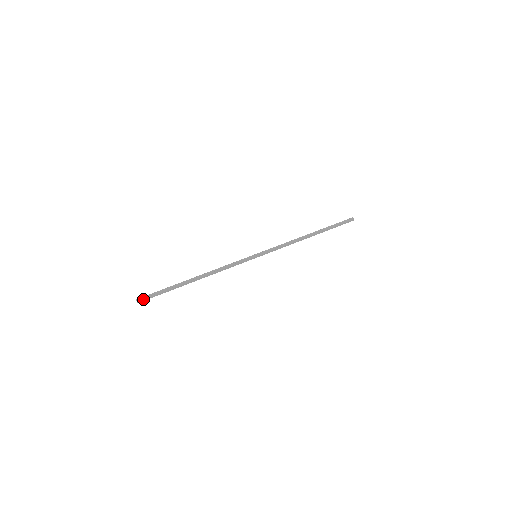
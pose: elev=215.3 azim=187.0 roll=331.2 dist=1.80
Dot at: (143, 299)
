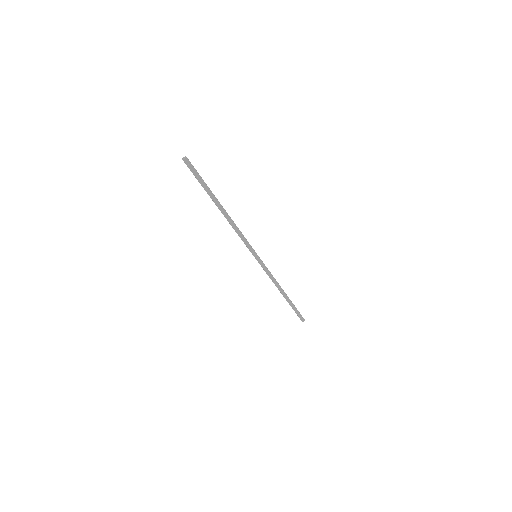
Dot at: (190, 163)
